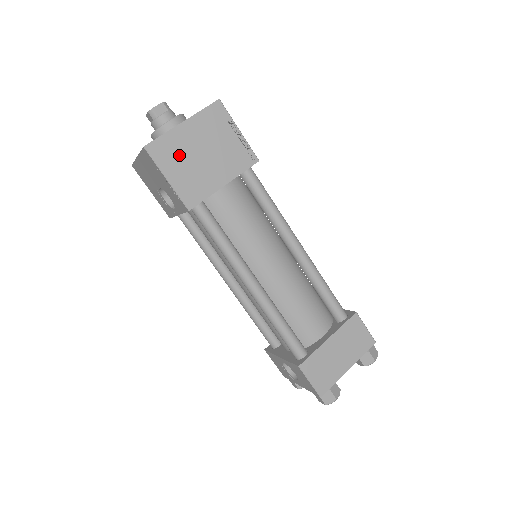
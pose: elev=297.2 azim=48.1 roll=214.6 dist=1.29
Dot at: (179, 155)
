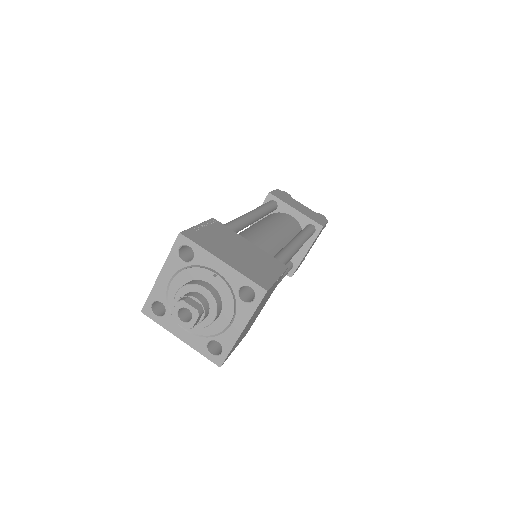
Dot at: occluded
